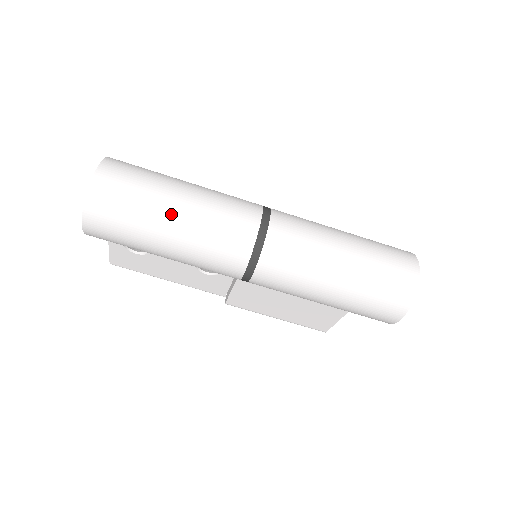
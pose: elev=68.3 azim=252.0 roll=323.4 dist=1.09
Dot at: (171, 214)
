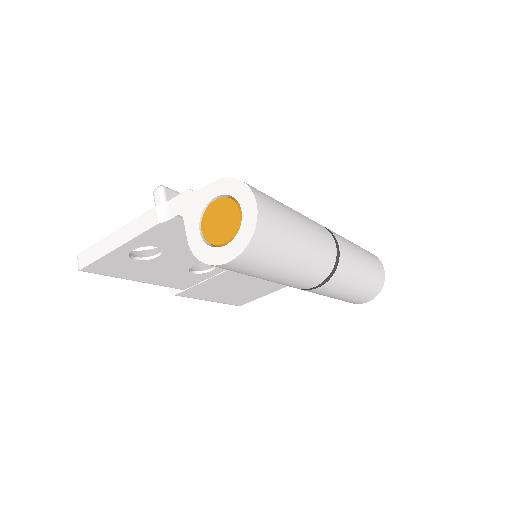
Dot at: (301, 243)
